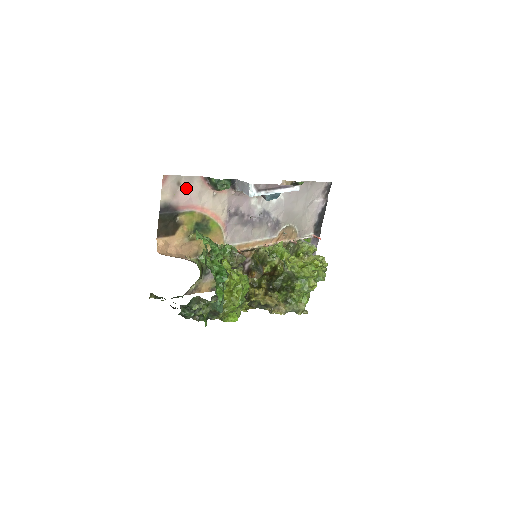
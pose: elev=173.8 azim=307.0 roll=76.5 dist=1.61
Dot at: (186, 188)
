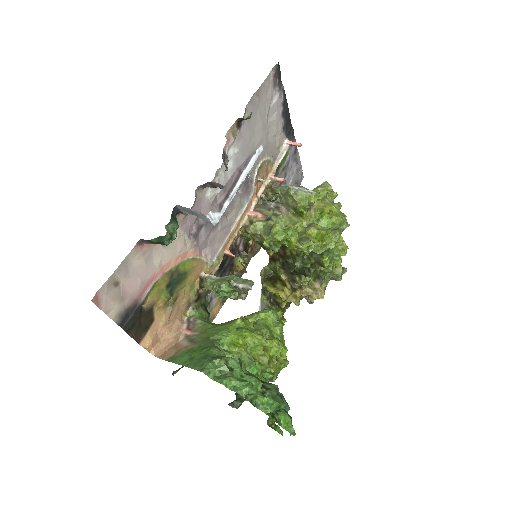
Dot at: (128, 277)
